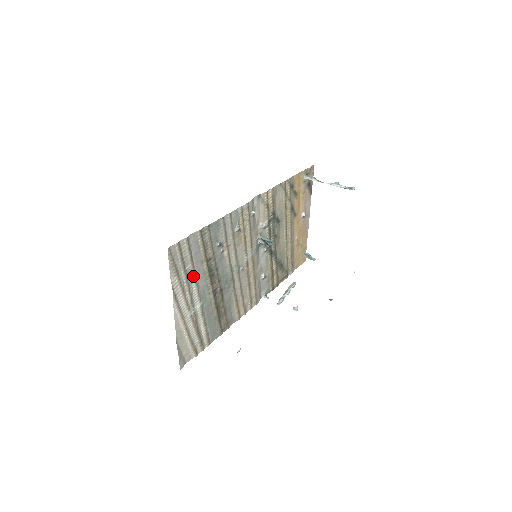
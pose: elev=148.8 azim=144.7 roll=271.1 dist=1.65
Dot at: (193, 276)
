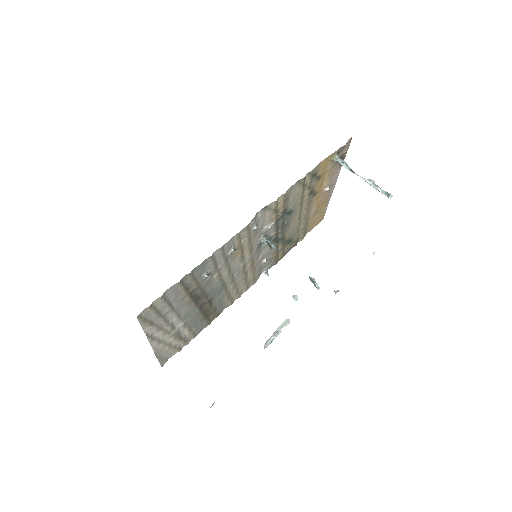
Dot at: (172, 313)
